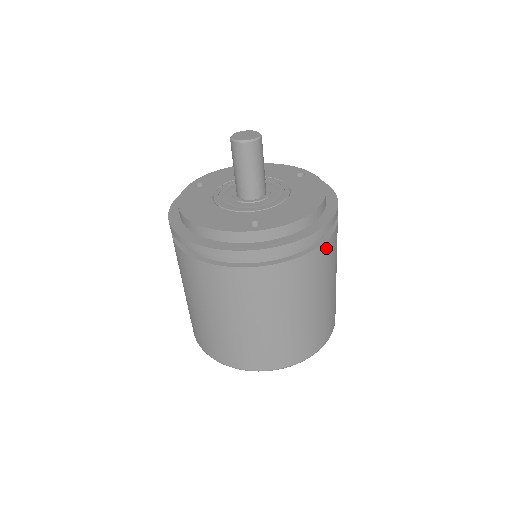
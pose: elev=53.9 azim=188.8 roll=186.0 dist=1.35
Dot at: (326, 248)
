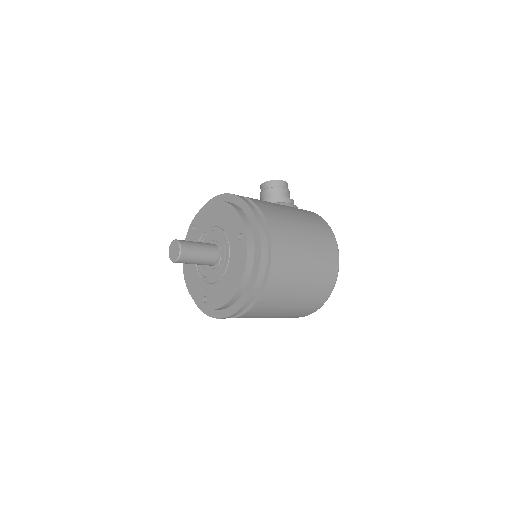
Dot at: (257, 306)
